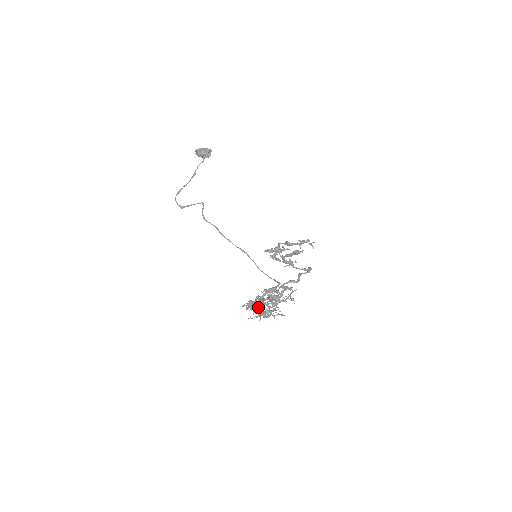
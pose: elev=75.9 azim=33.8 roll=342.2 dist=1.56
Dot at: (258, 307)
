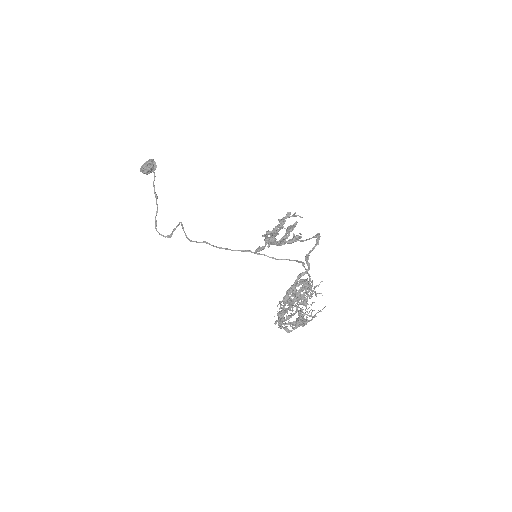
Dot at: occluded
